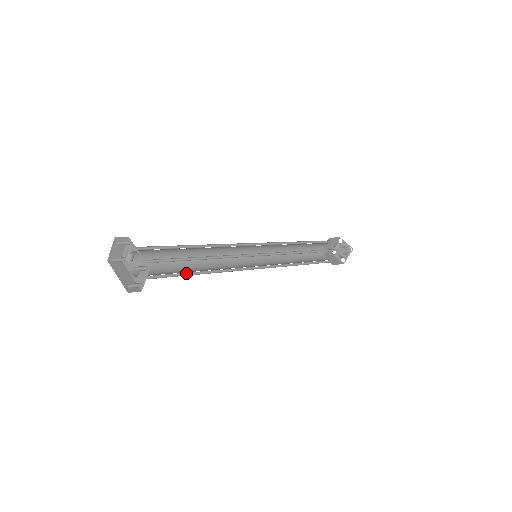
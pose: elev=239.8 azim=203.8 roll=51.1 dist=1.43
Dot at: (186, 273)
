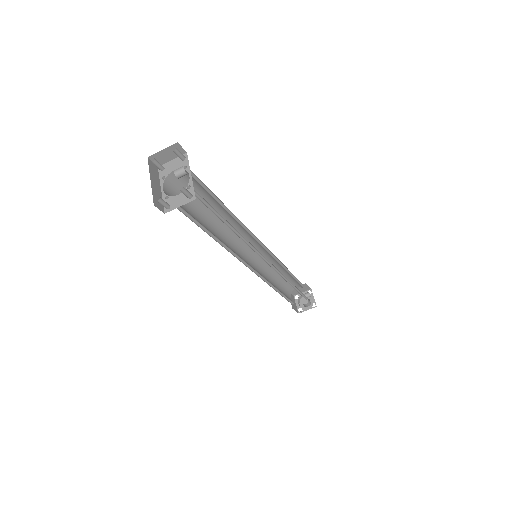
Dot at: (203, 226)
